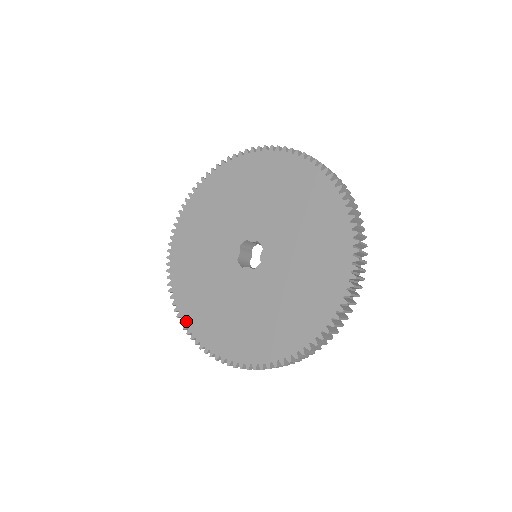
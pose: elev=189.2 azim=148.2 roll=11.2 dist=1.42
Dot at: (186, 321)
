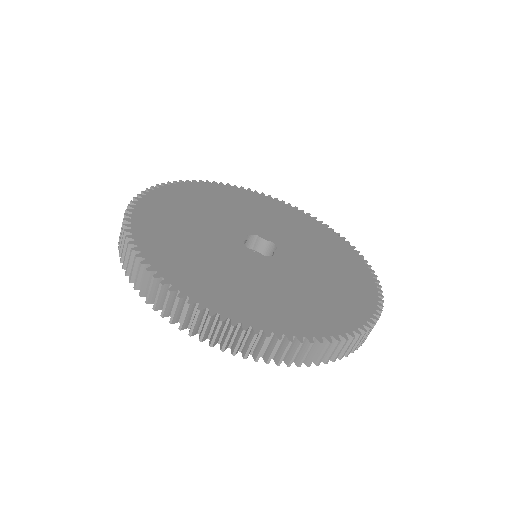
Dot at: (145, 252)
